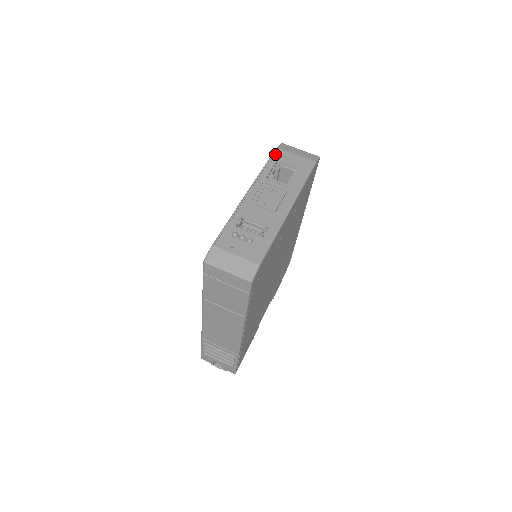
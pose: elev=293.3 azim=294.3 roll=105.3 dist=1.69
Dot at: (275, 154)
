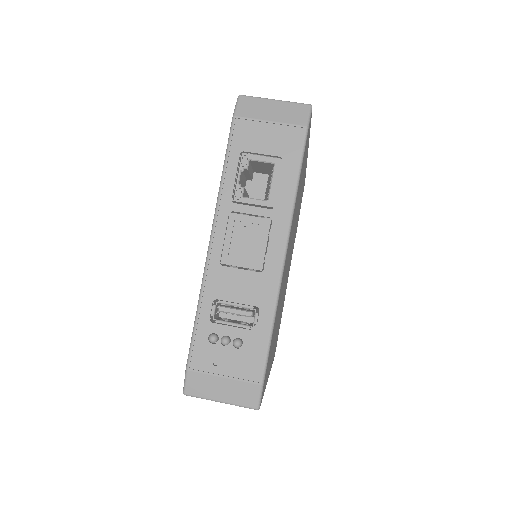
Dot at: (234, 135)
